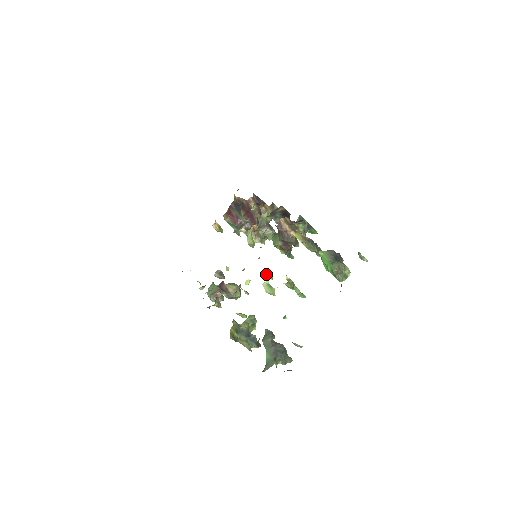
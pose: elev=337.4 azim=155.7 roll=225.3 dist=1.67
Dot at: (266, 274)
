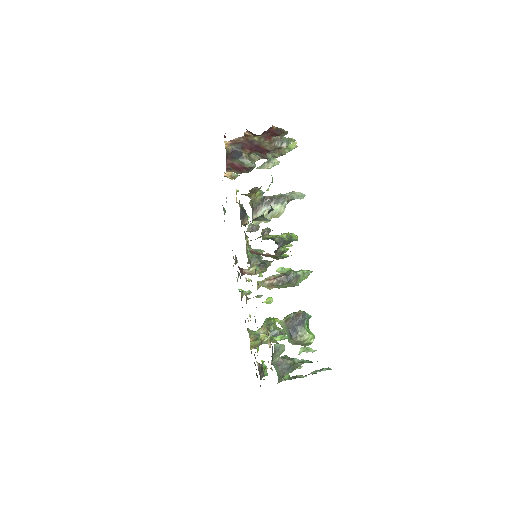
Dot at: occluded
